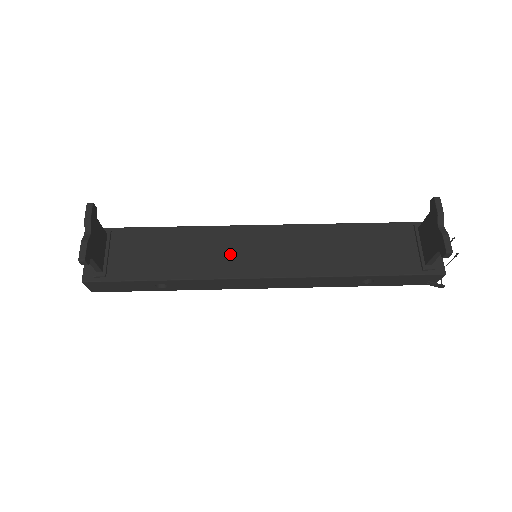
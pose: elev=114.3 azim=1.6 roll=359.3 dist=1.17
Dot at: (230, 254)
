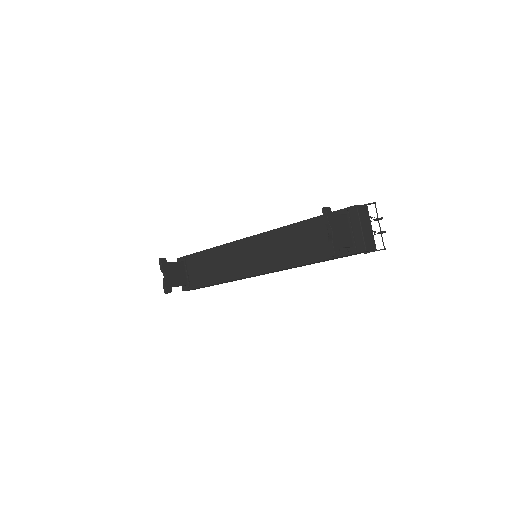
Dot at: (238, 262)
